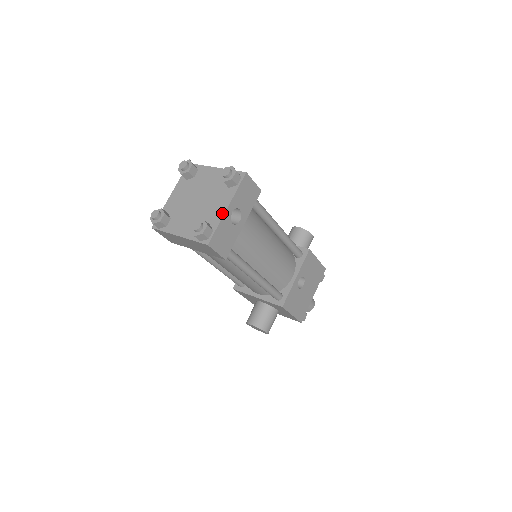
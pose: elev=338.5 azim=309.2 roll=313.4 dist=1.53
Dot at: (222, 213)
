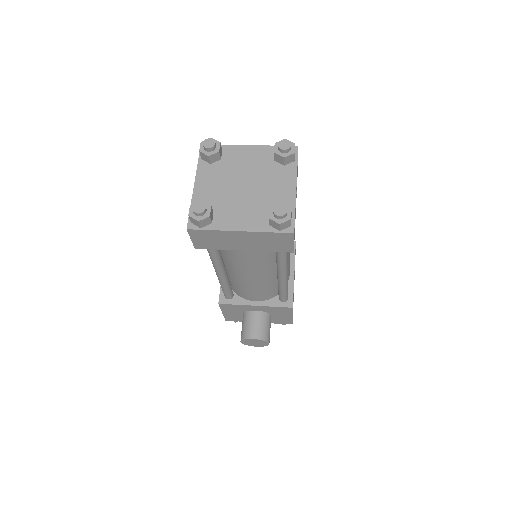
Dot at: (293, 194)
